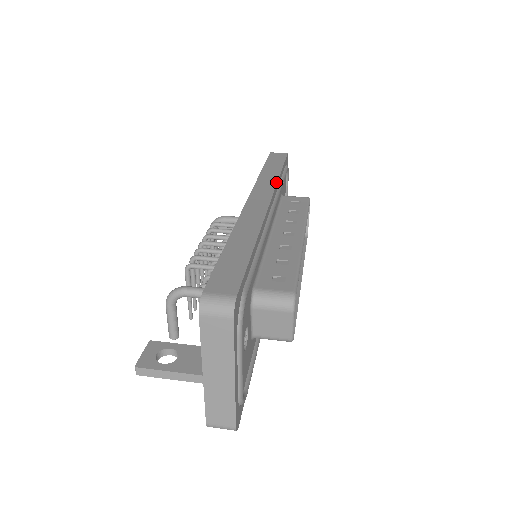
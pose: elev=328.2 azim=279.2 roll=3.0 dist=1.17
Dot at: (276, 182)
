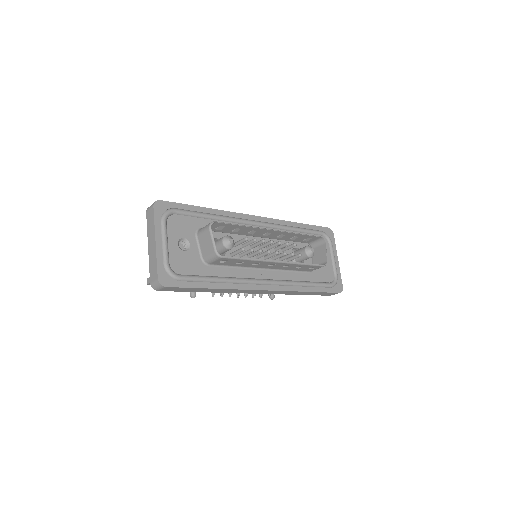
Dot at: (281, 220)
